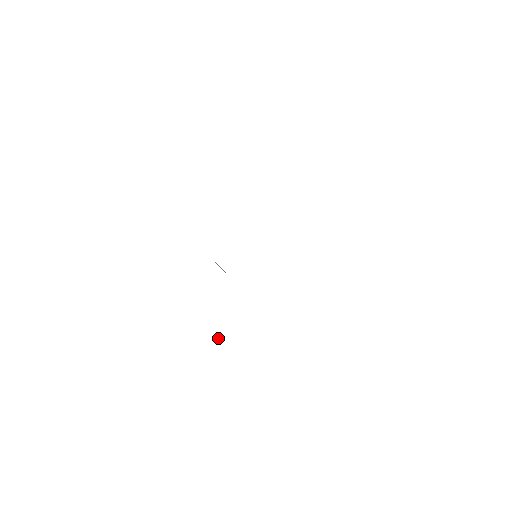
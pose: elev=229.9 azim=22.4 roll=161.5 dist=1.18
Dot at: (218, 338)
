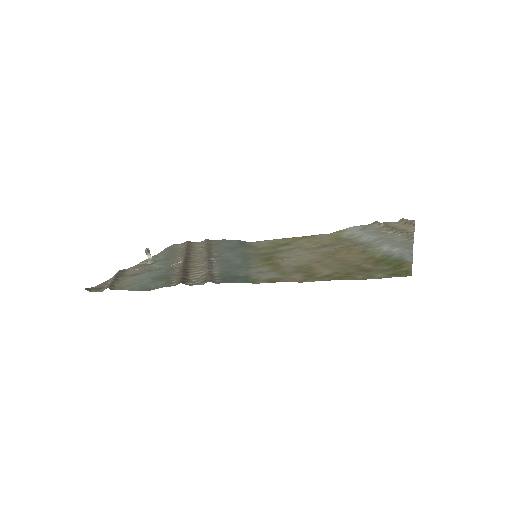
Dot at: (152, 258)
